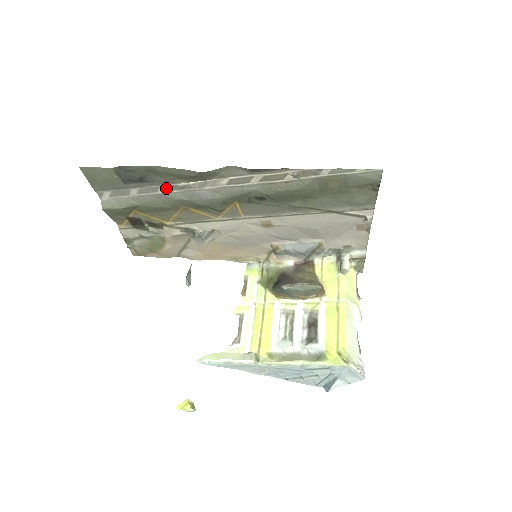
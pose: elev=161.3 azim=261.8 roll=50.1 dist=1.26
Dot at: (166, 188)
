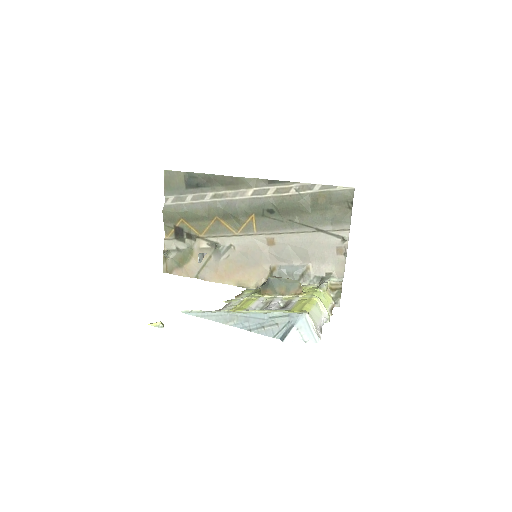
Dot at: (211, 196)
